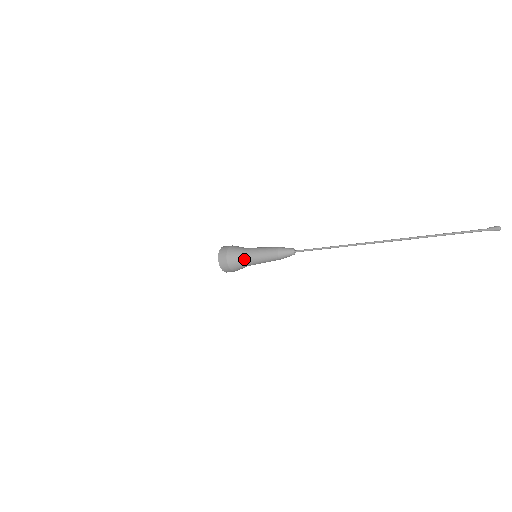
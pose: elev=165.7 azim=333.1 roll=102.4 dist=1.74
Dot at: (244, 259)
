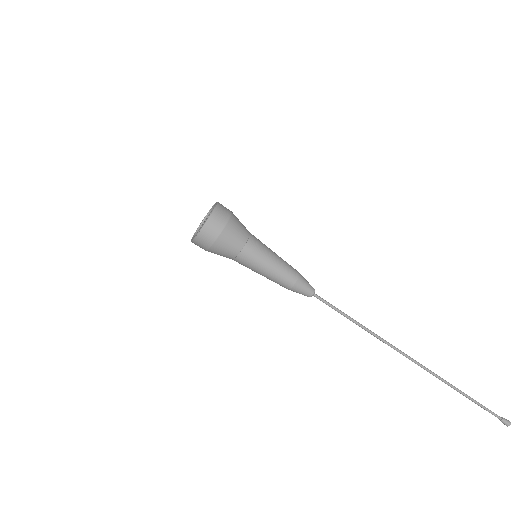
Dot at: (238, 259)
